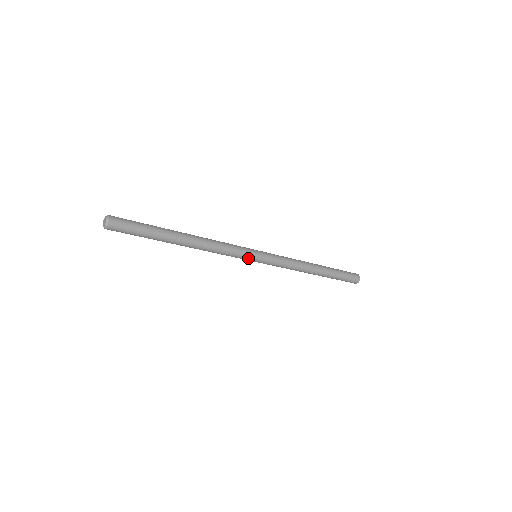
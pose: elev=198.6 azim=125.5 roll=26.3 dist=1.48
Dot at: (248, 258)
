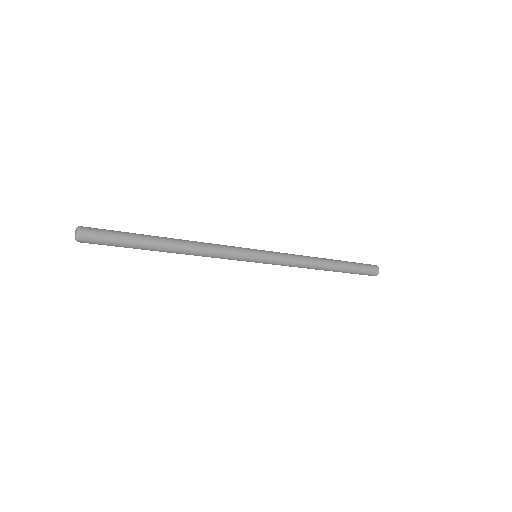
Dot at: occluded
